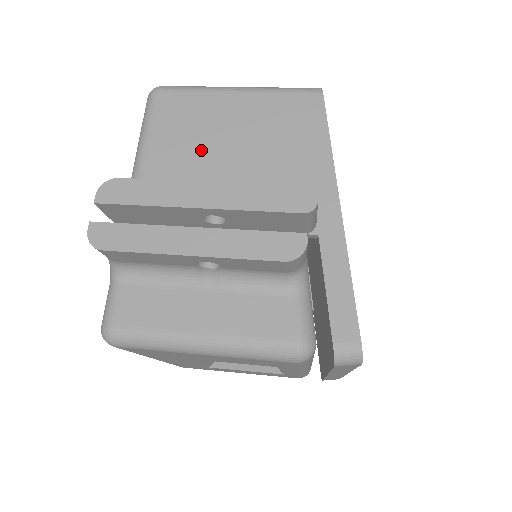
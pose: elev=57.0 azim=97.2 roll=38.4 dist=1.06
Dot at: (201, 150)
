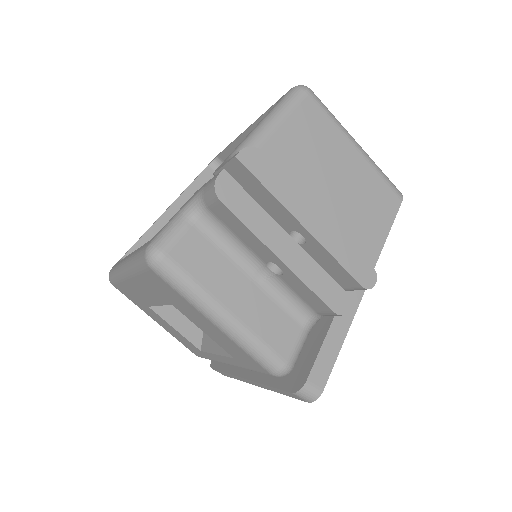
Dot at: (310, 169)
